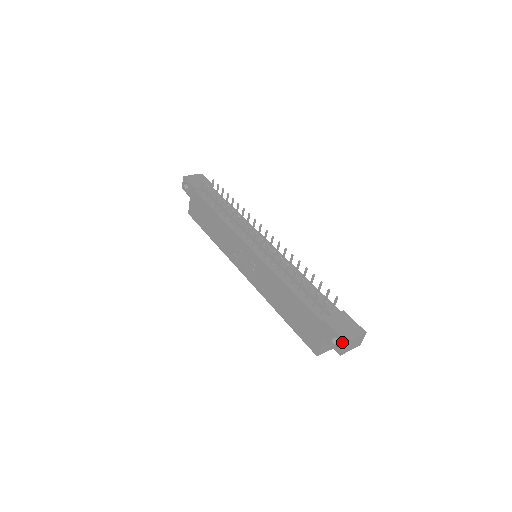
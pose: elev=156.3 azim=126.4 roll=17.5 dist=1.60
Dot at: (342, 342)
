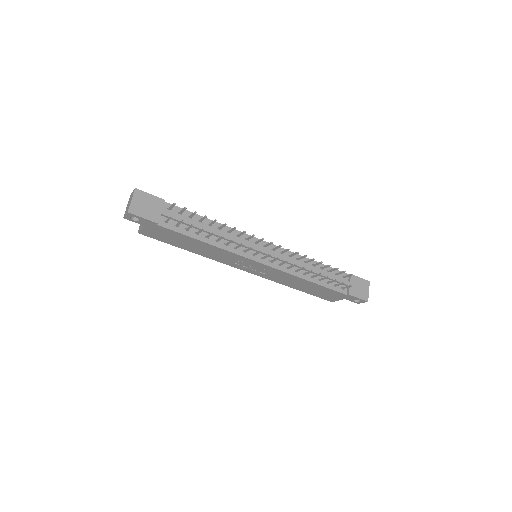
Dot at: (364, 302)
